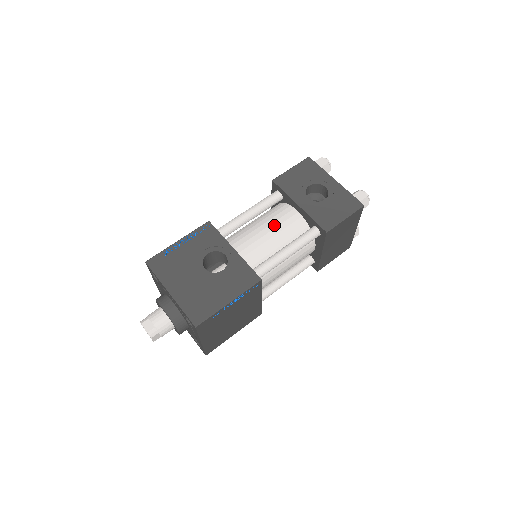
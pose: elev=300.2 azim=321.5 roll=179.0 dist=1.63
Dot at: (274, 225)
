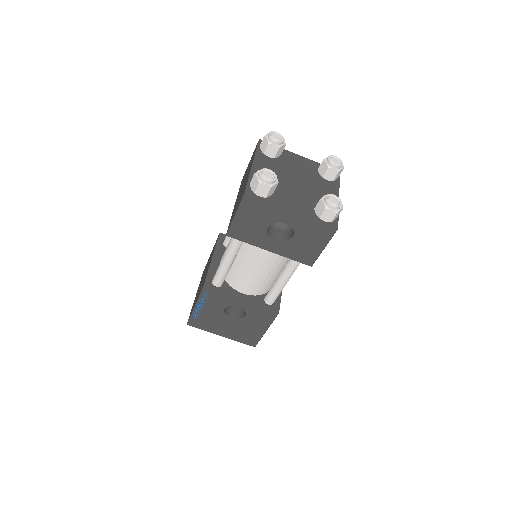
Dot at: (258, 263)
